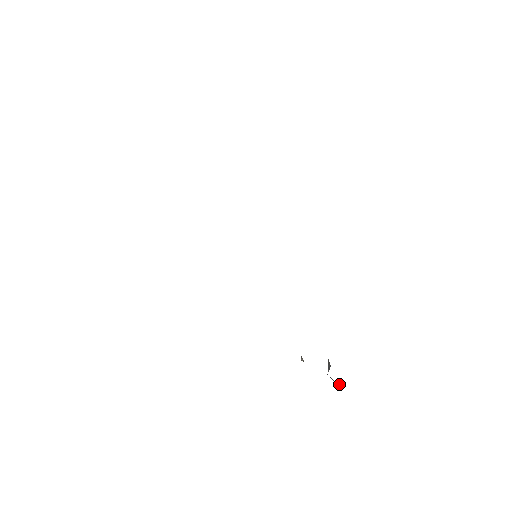
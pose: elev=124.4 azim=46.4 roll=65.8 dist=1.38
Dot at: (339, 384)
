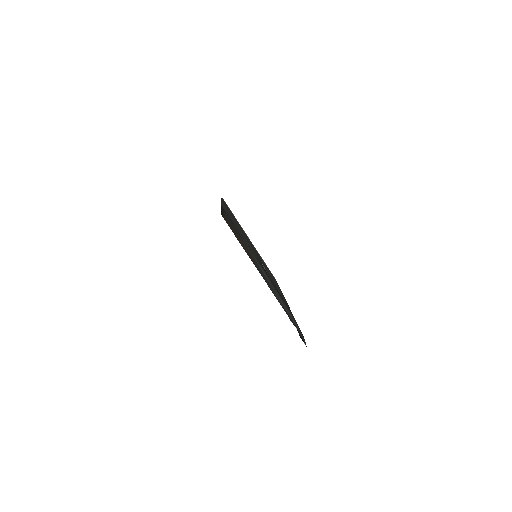
Dot at: occluded
